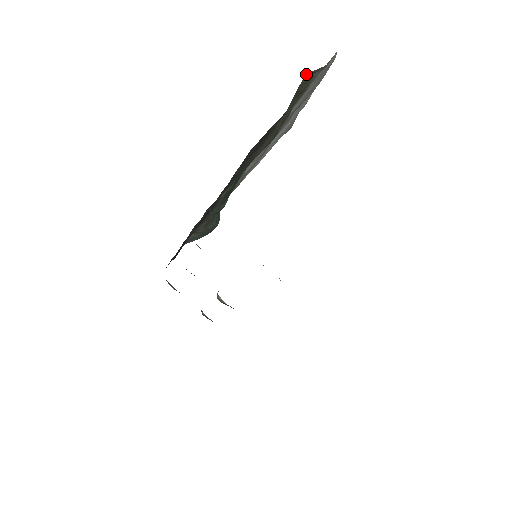
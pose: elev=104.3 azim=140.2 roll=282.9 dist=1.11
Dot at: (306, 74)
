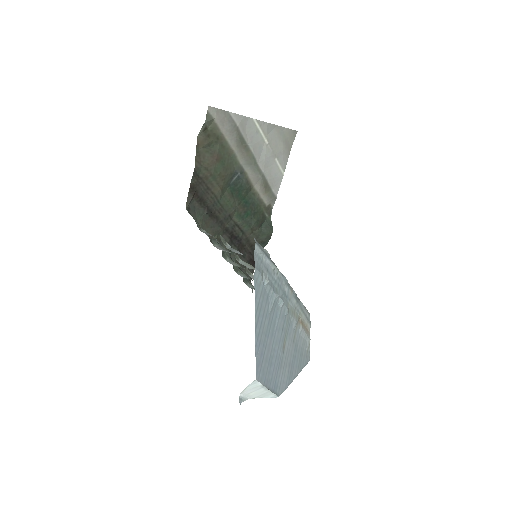
Dot at: (199, 135)
